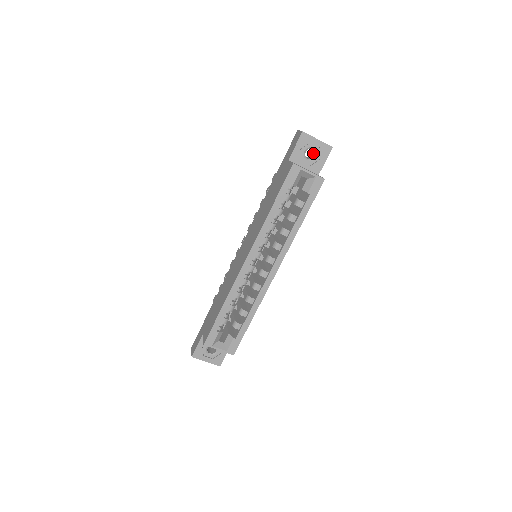
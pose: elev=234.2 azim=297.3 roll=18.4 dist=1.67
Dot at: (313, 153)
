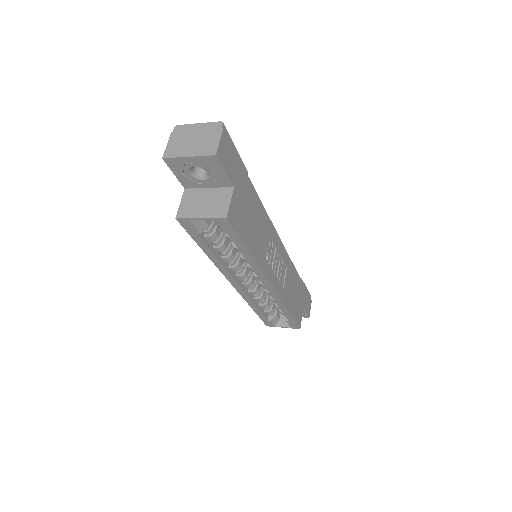
Dot at: occluded
